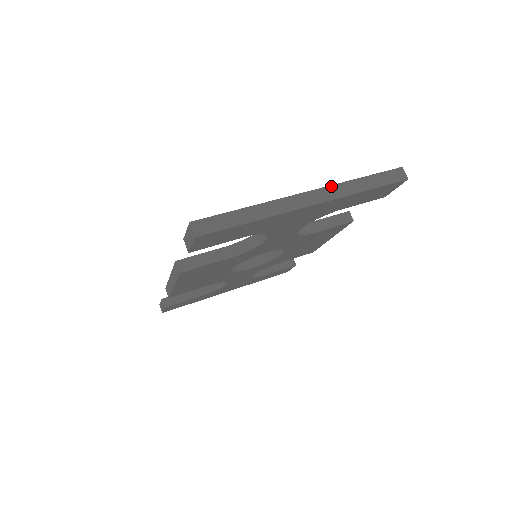
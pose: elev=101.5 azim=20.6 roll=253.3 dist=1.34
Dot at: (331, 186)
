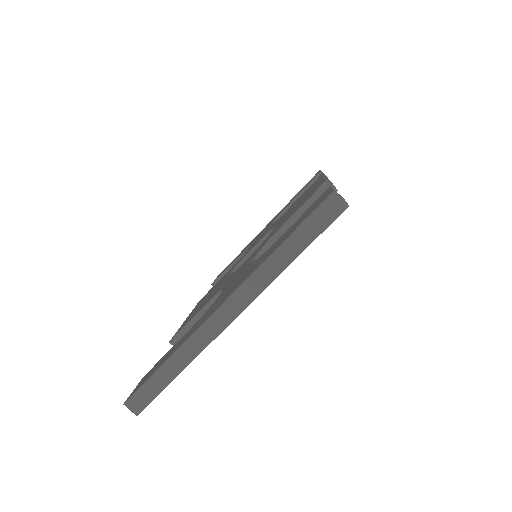
Dot at: (245, 282)
